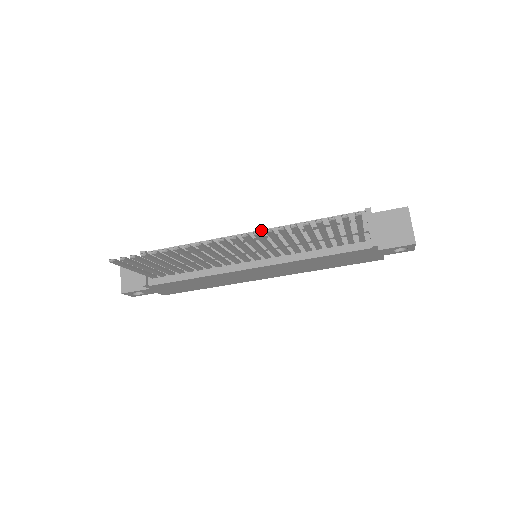
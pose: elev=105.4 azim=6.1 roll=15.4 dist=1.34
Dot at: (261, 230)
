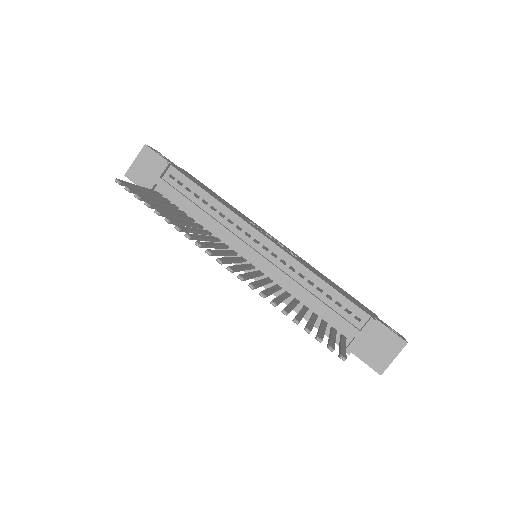
Dot at: (277, 245)
